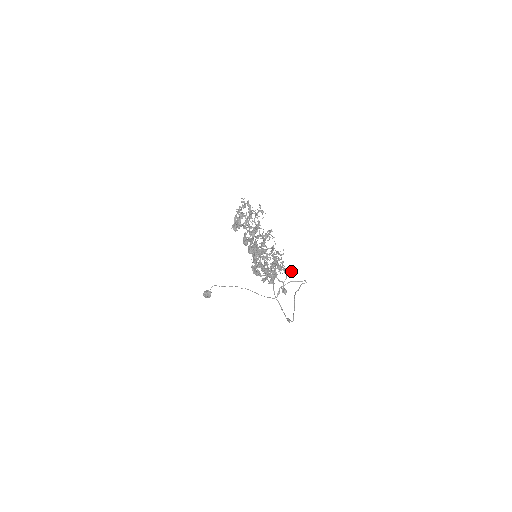
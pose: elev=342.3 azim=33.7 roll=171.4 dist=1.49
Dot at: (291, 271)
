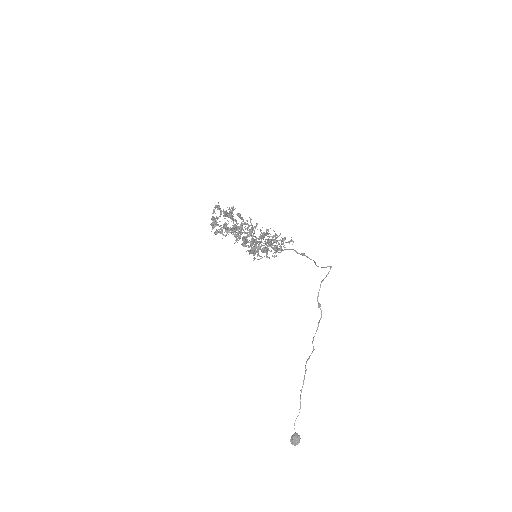
Dot at: (291, 239)
